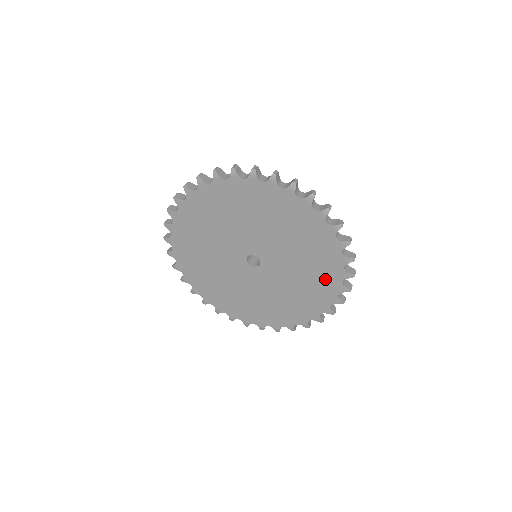
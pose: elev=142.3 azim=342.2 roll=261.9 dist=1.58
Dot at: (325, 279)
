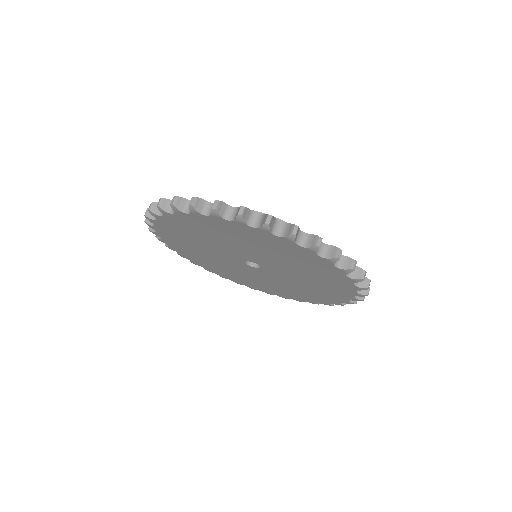
Dot at: (335, 286)
